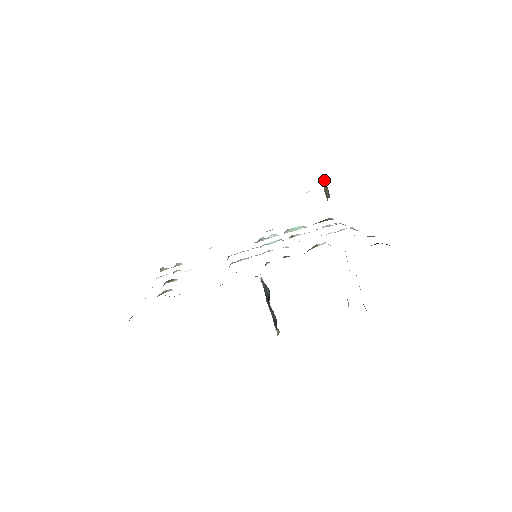
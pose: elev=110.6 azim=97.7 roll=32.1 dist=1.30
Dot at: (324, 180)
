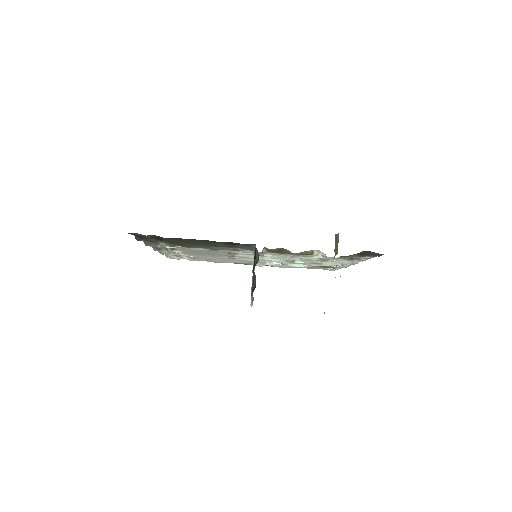
Dot at: (337, 237)
